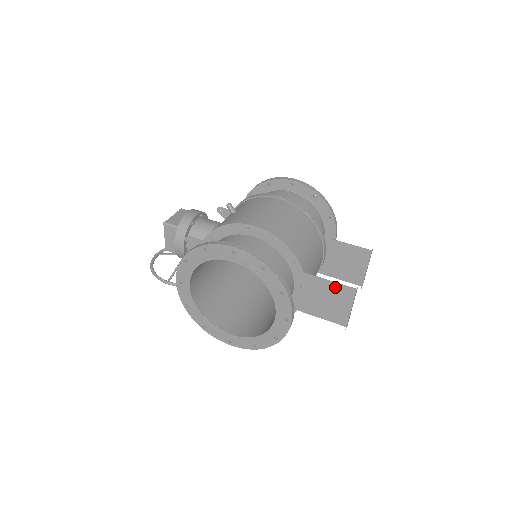
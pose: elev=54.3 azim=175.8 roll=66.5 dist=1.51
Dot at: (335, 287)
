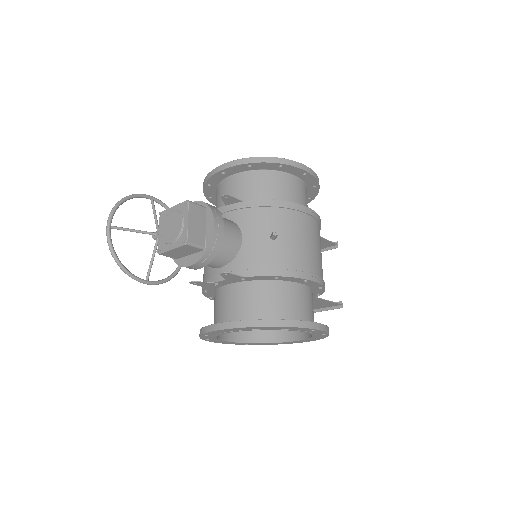
Dot at: (329, 303)
